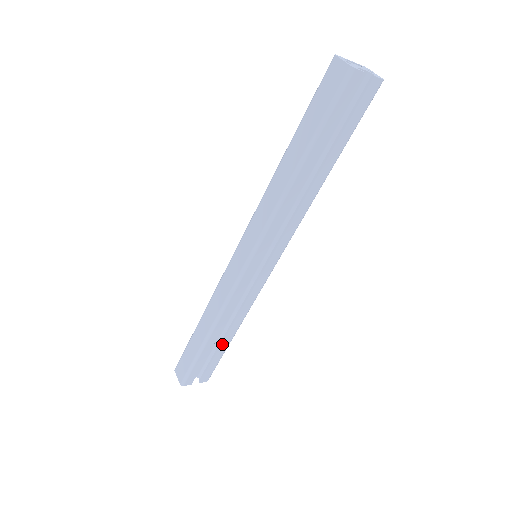
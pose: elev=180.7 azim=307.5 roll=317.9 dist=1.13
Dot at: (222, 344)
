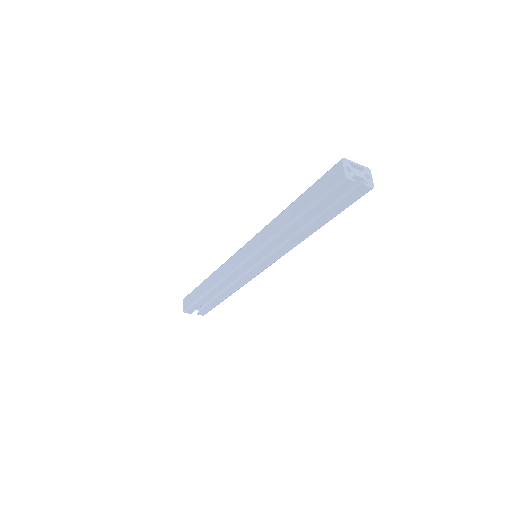
Dot at: (218, 299)
